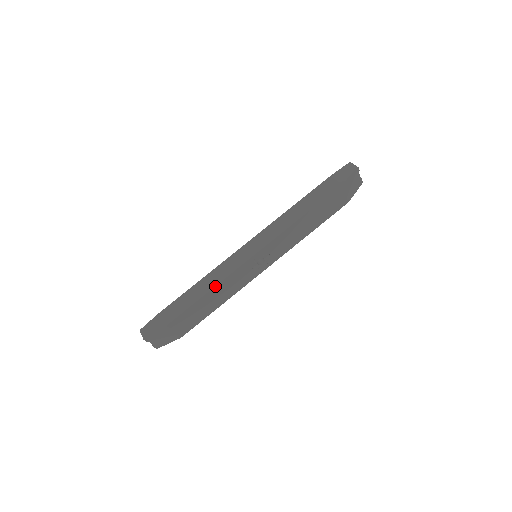
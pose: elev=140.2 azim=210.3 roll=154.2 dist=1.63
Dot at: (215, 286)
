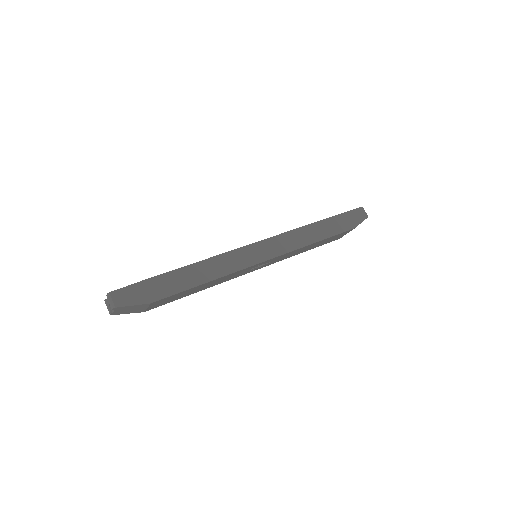
Dot at: (218, 278)
